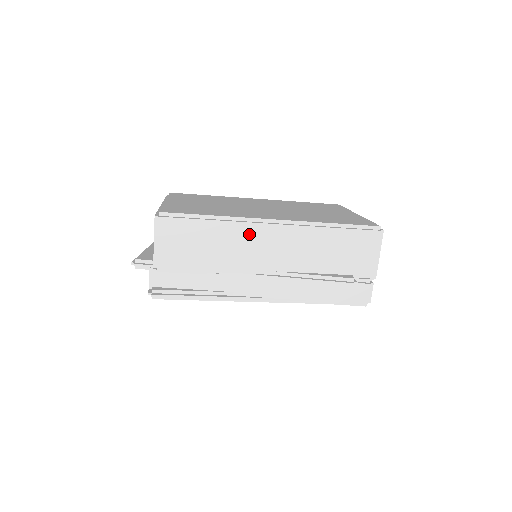
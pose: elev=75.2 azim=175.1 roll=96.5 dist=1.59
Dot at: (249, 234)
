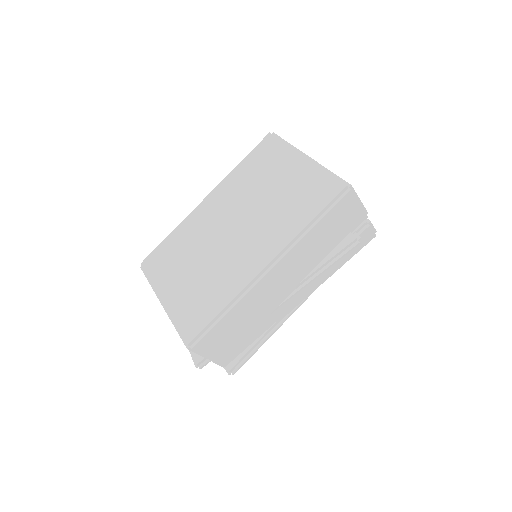
Dot at: (259, 292)
